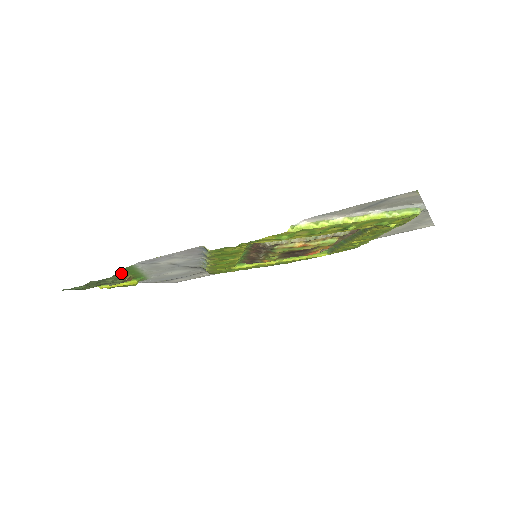
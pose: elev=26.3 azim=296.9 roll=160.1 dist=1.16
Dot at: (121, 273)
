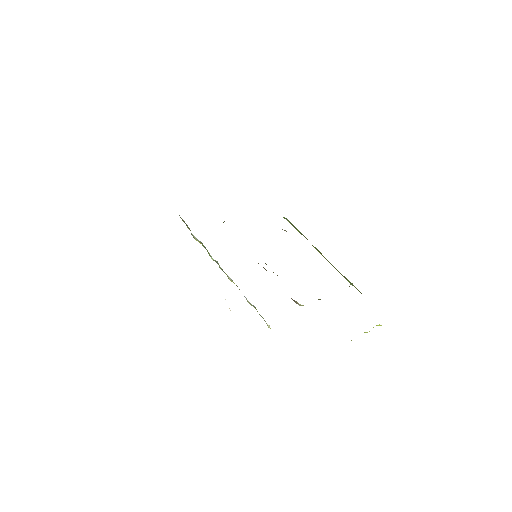
Dot at: occluded
